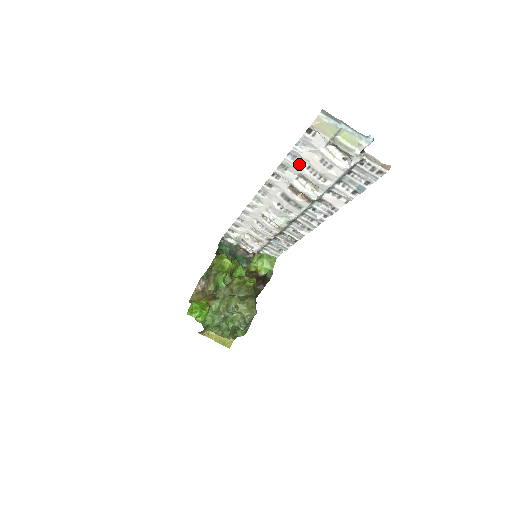
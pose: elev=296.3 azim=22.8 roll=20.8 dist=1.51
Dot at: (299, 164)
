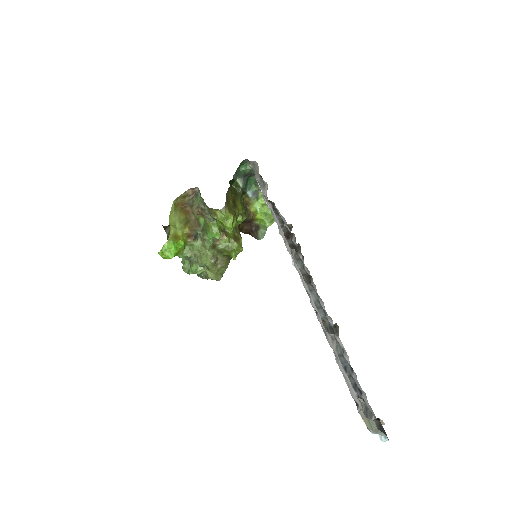
Dot at: (336, 353)
